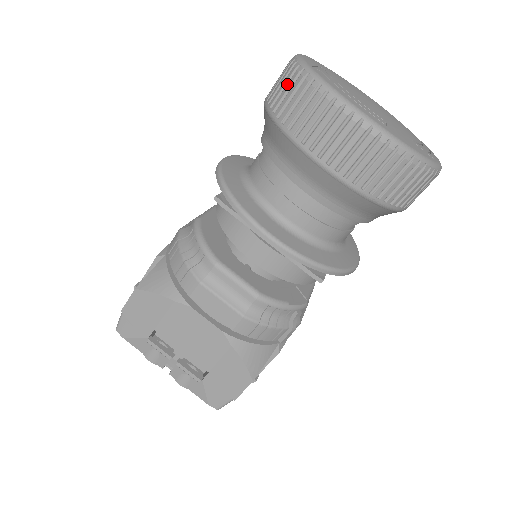
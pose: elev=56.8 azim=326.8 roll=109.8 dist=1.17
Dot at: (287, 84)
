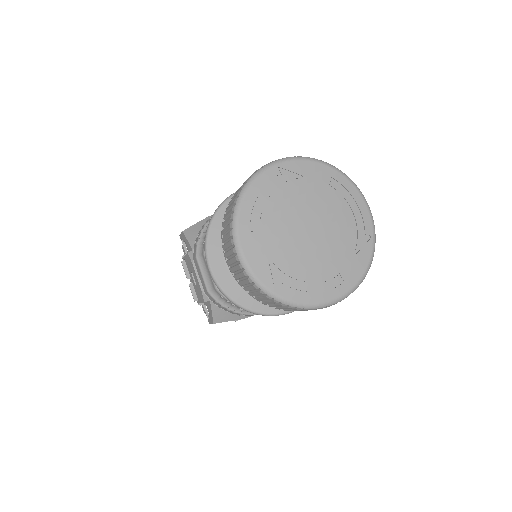
Dot at: (262, 298)
